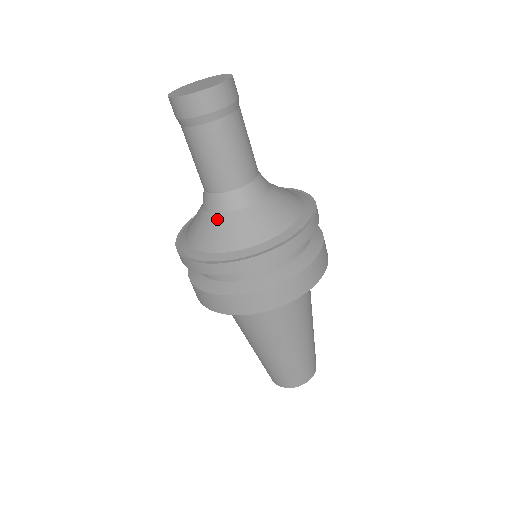
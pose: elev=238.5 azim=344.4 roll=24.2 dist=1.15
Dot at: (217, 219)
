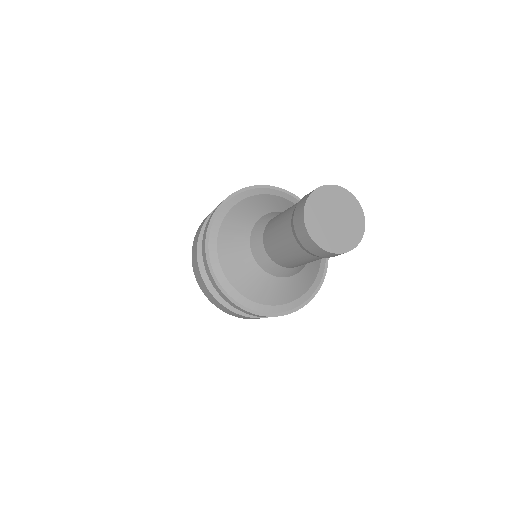
Dot at: (263, 276)
